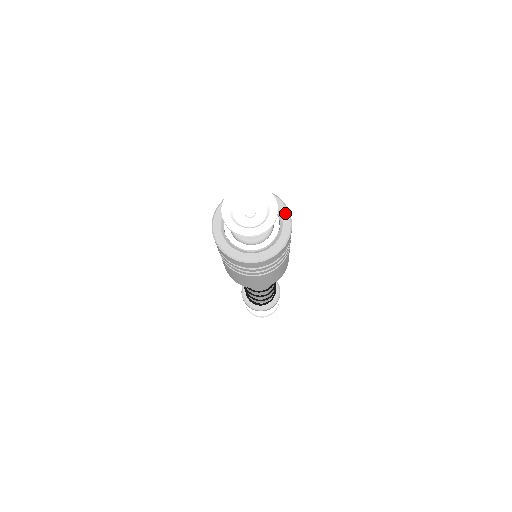
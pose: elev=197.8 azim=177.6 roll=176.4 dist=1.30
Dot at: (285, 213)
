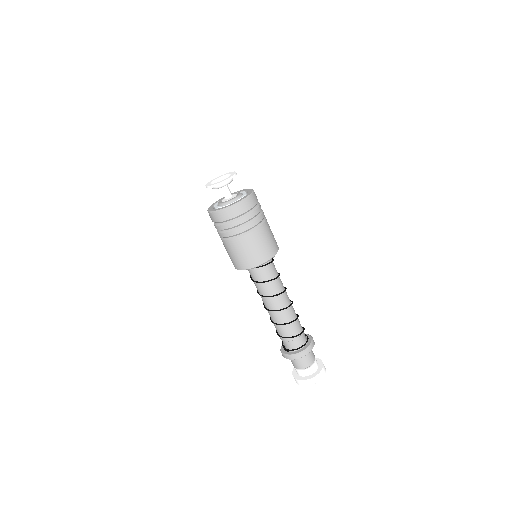
Dot at: (245, 197)
